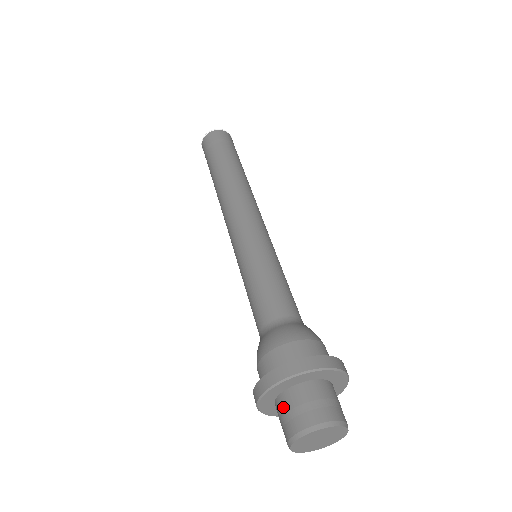
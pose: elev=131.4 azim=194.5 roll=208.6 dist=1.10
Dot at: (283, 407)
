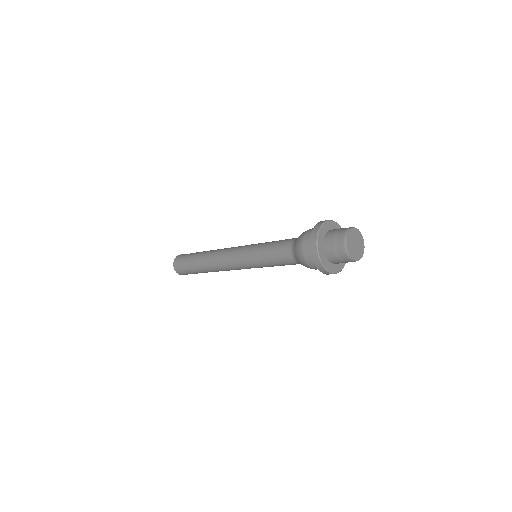
Dot at: (331, 234)
